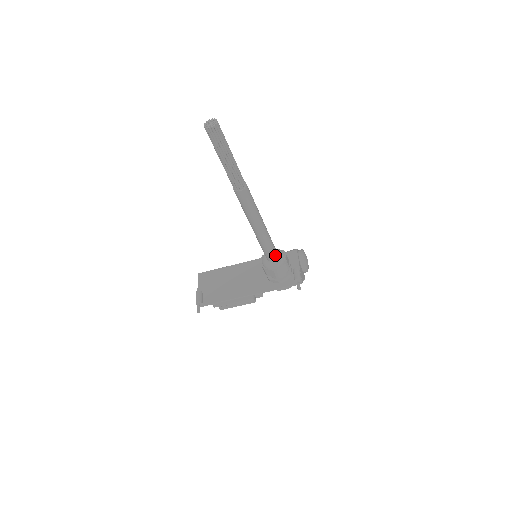
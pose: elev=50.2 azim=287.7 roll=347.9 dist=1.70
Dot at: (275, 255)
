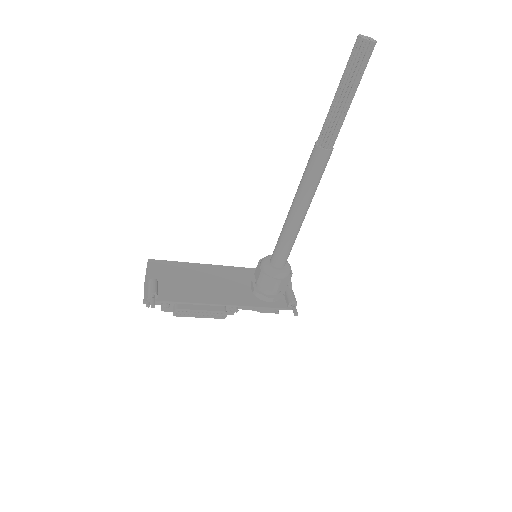
Dot at: (286, 261)
